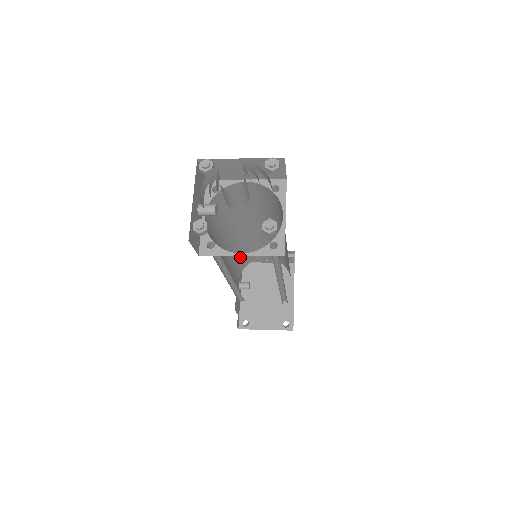
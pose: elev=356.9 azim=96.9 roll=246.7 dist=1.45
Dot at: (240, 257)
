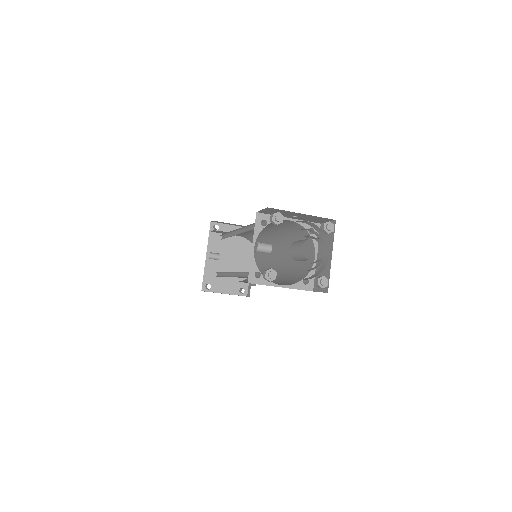
Dot at: occluded
